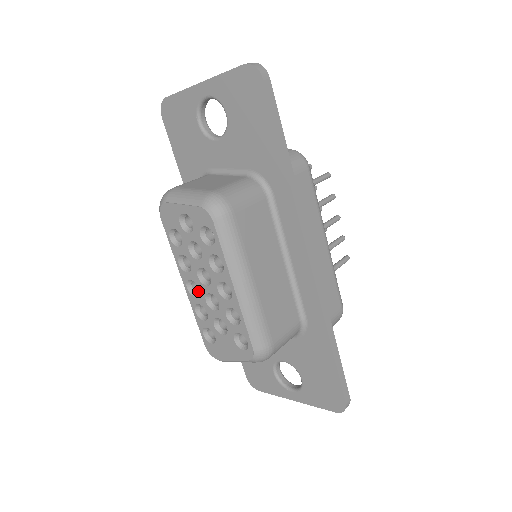
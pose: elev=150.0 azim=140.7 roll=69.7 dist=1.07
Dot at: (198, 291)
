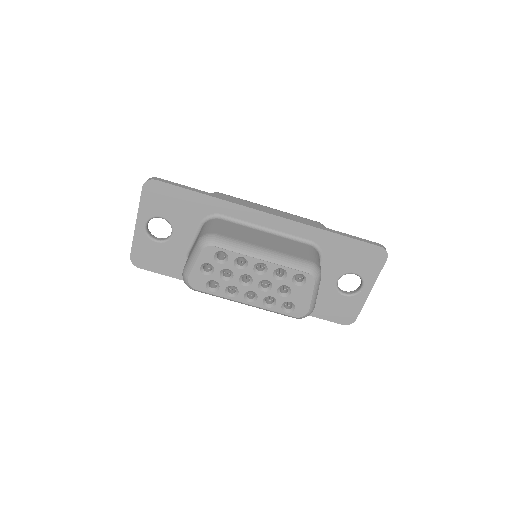
Dot at: (255, 296)
